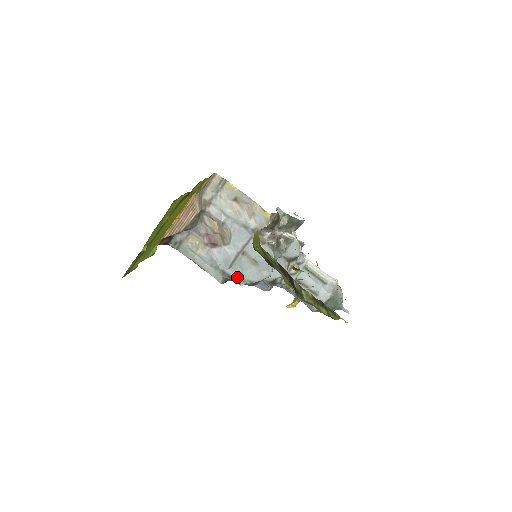
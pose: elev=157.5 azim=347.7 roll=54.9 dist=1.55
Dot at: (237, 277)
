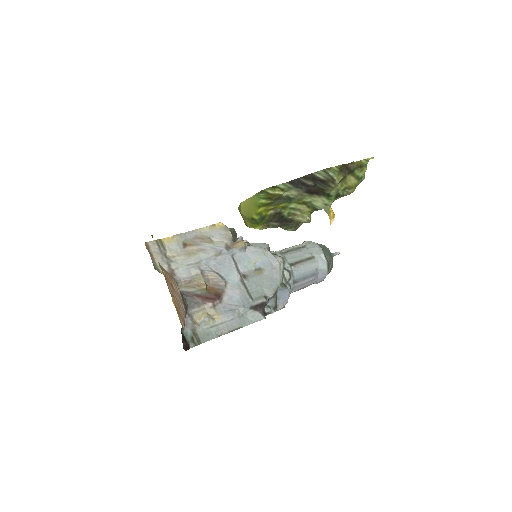
Dot at: (266, 298)
